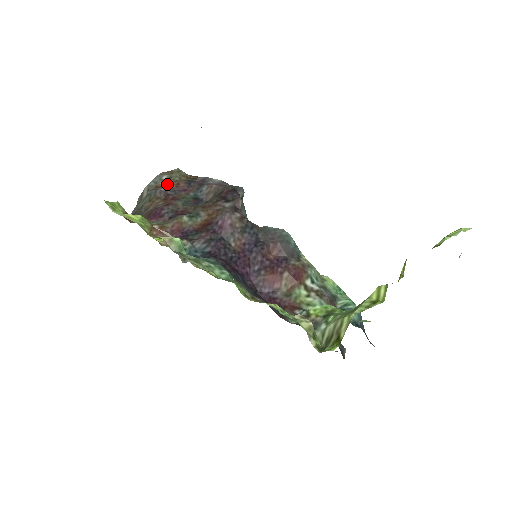
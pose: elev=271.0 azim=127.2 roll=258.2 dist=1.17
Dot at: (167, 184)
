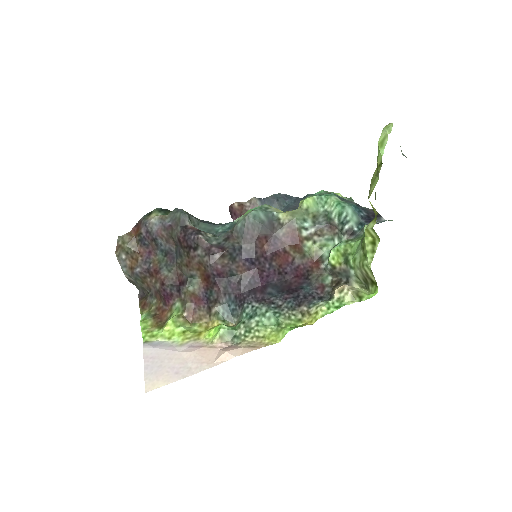
Dot at: (133, 260)
